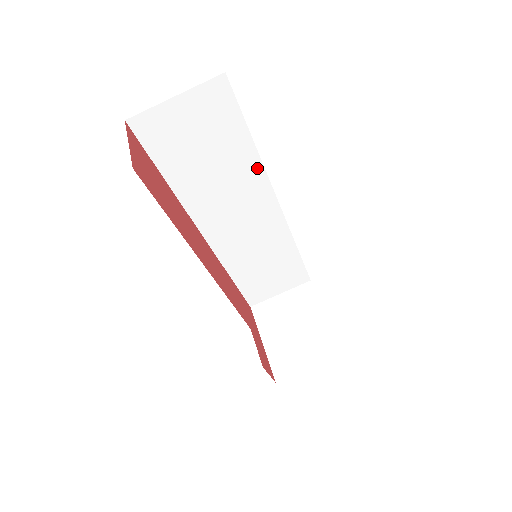
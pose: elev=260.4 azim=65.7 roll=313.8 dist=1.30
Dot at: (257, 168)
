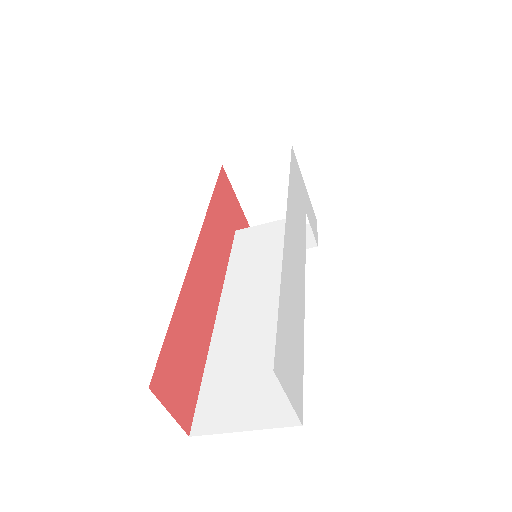
Dot at: occluded
